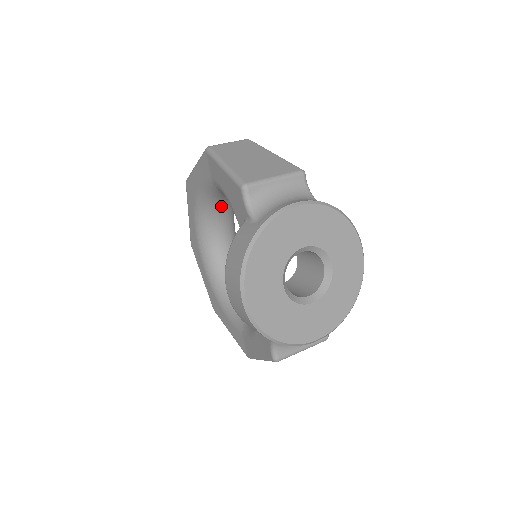
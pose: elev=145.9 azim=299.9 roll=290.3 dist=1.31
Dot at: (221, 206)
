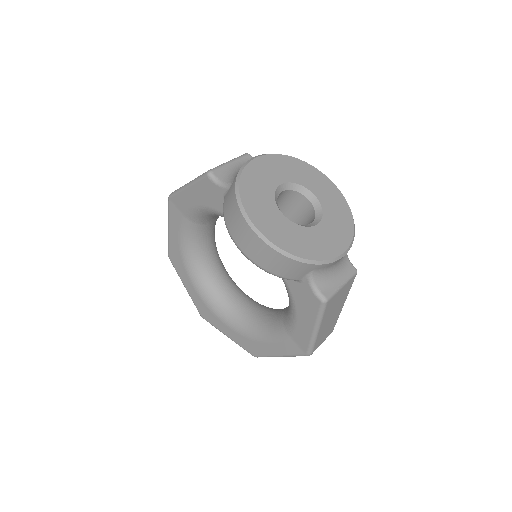
Dot at: (206, 250)
